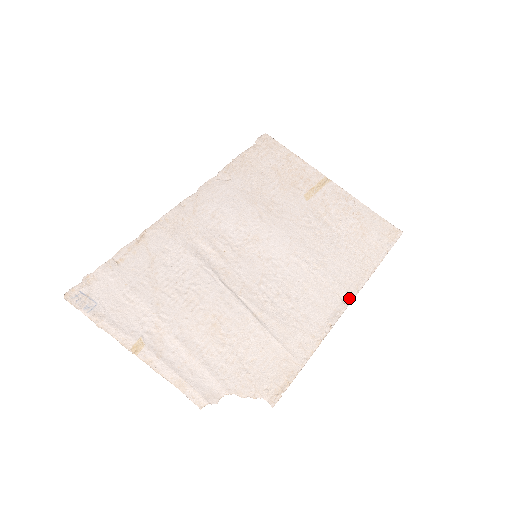
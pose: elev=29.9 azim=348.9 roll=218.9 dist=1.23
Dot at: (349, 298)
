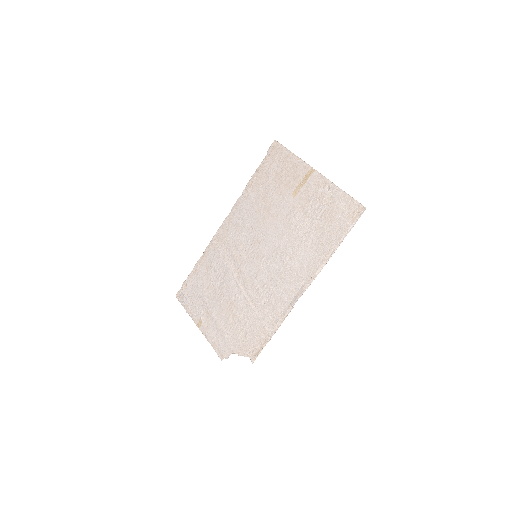
Dot at: (308, 283)
